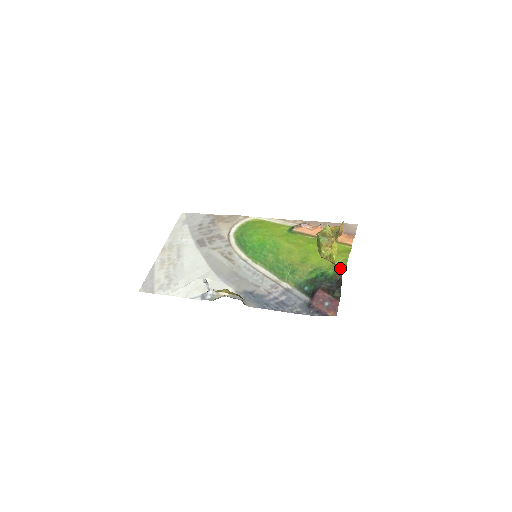
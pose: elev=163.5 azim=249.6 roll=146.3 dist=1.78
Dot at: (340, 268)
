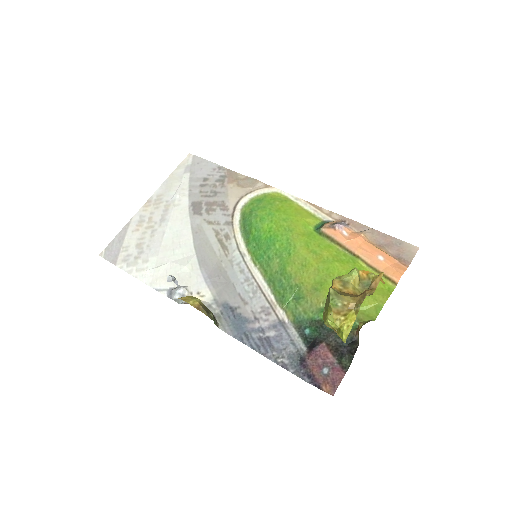
Dot at: (364, 321)
